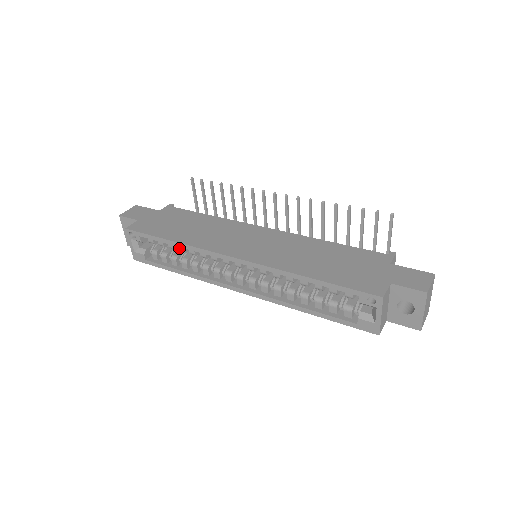
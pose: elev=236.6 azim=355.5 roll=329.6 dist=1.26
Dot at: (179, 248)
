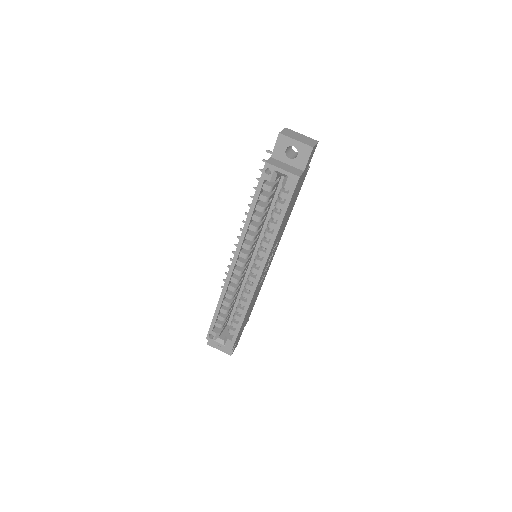
Dot at: (226, 305)
